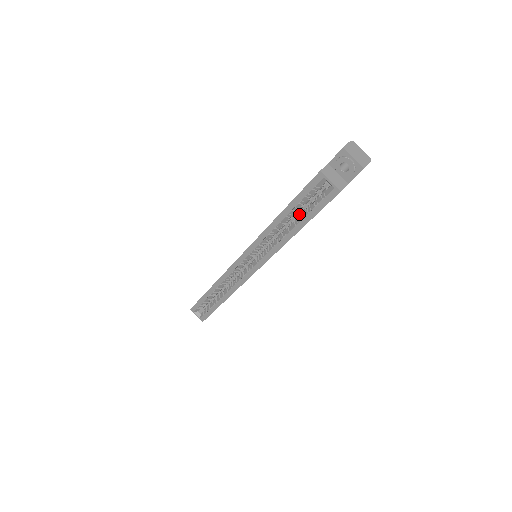
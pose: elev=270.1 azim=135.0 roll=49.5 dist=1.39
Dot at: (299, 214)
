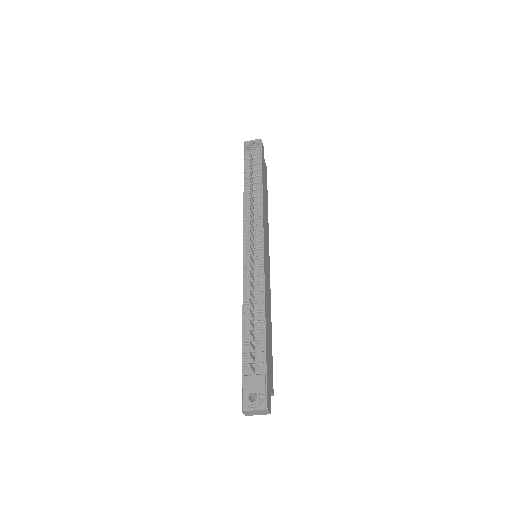
Dot at: occluded
